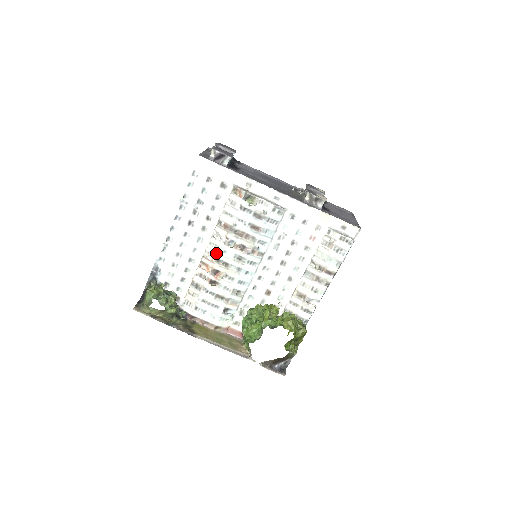
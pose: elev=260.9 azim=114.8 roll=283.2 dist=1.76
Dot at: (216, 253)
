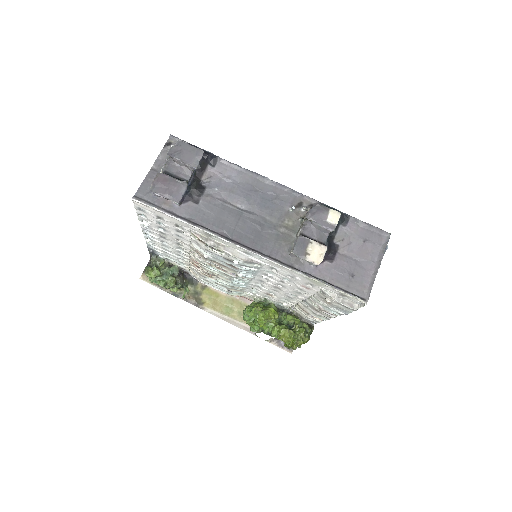
Dot at: (200, 264)
